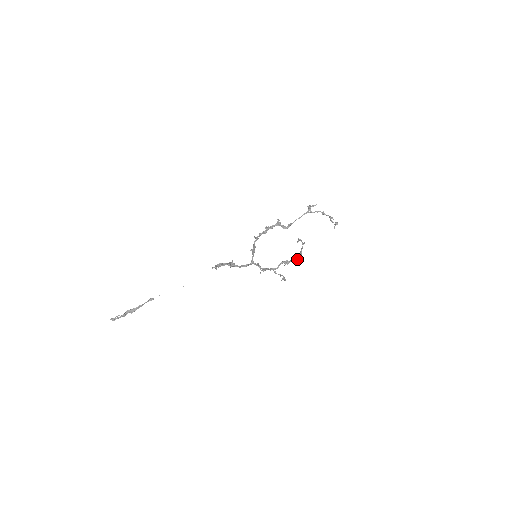
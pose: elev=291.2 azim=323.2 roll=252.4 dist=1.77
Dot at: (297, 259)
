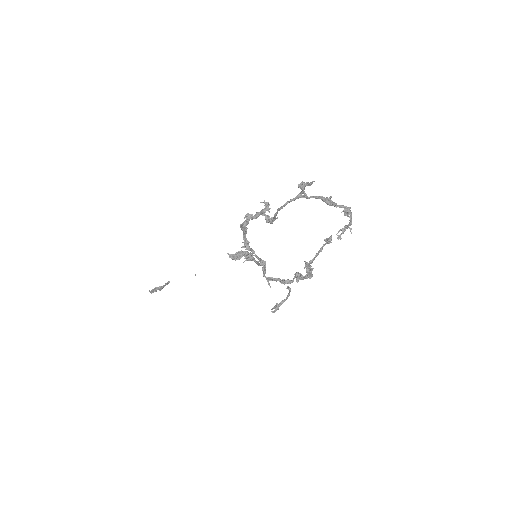
Dot at: (310, 277)
